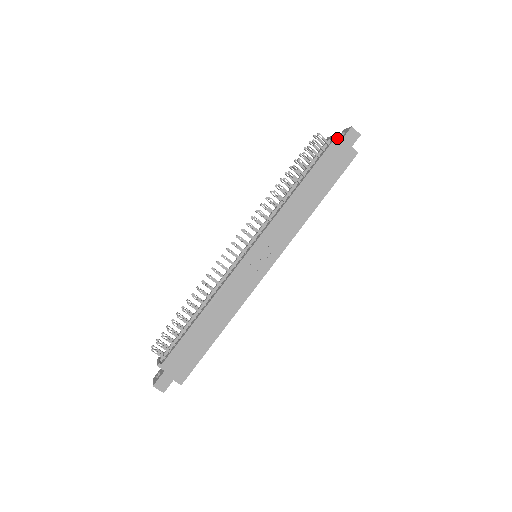
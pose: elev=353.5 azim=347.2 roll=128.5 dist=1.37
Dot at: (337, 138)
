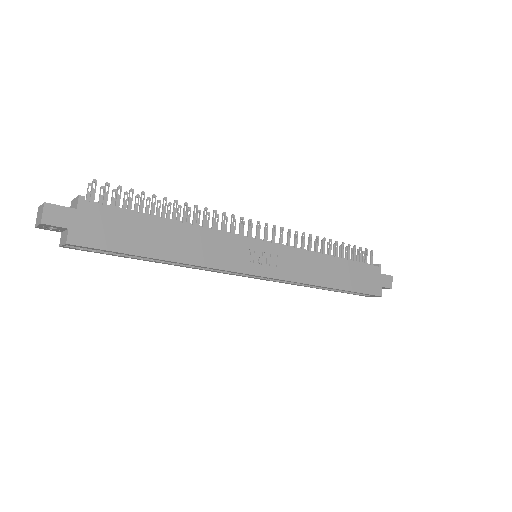
Dot at: (380, 269)
